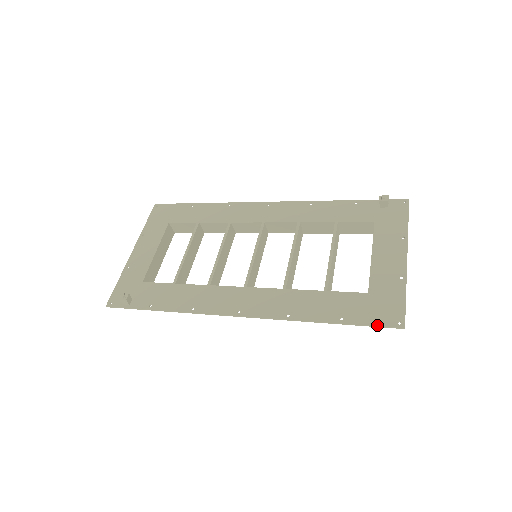
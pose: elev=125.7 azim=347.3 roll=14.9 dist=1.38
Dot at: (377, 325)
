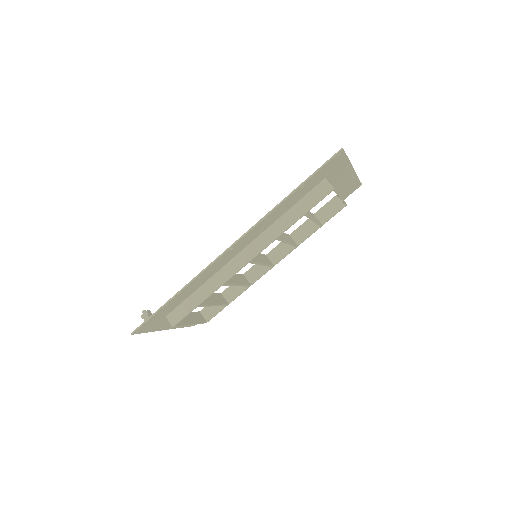
Dot at: (324, 163)
